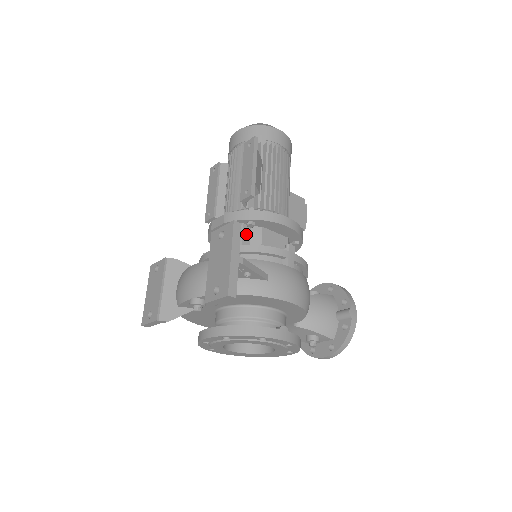
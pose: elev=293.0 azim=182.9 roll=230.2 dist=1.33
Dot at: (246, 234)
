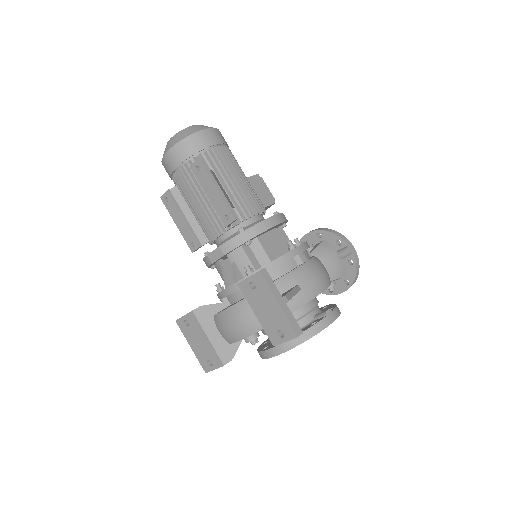
Dot at: (249, 253)
